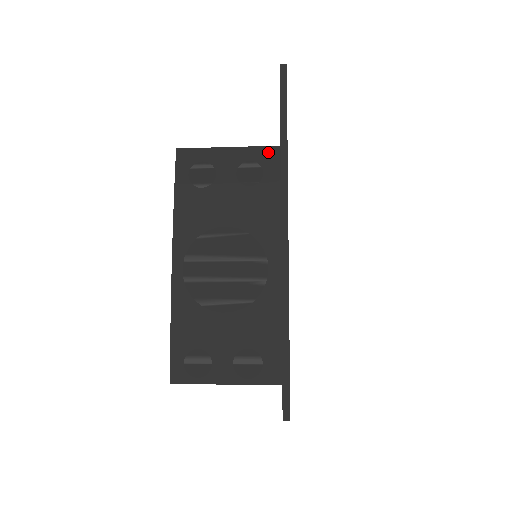
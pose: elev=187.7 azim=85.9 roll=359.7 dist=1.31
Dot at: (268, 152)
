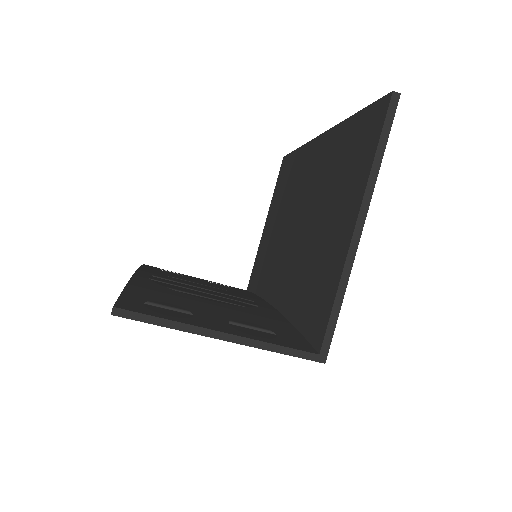
Dot at: (234, 287)
